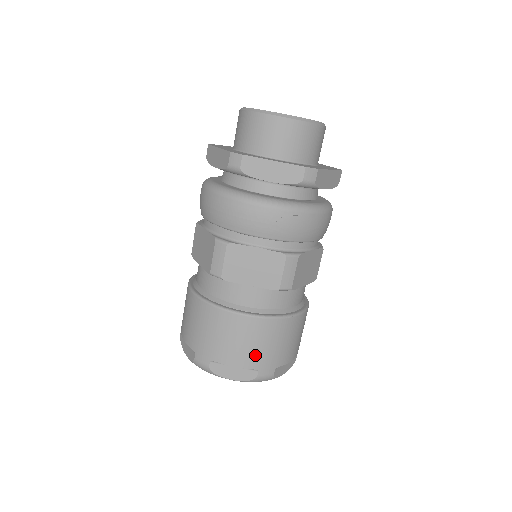
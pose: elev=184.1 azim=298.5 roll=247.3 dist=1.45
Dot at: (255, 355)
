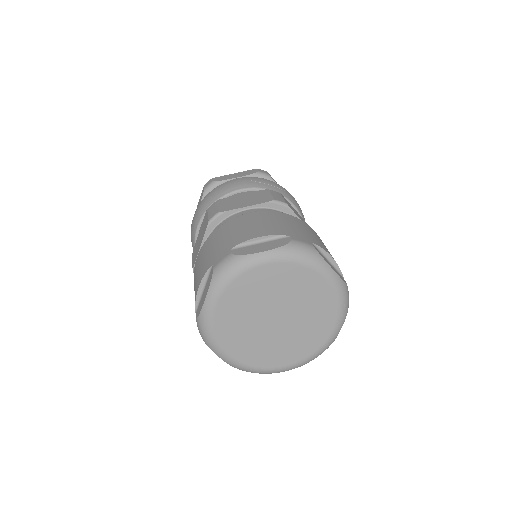
Dot at: (278, 228)
